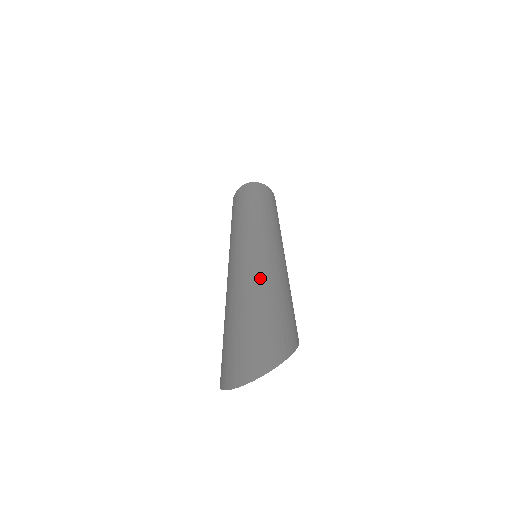
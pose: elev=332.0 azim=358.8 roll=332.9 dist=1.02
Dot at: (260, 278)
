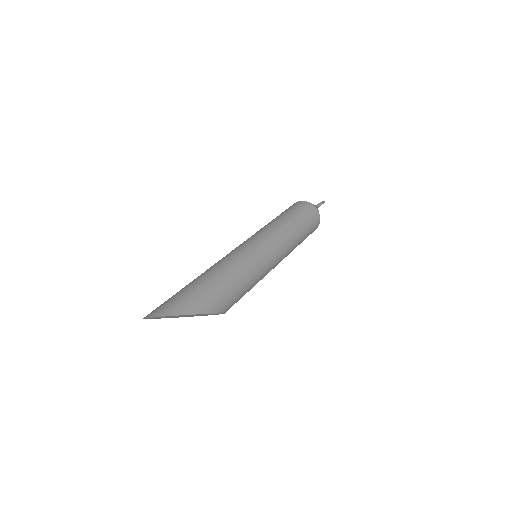
Dot at: (219, 269)
